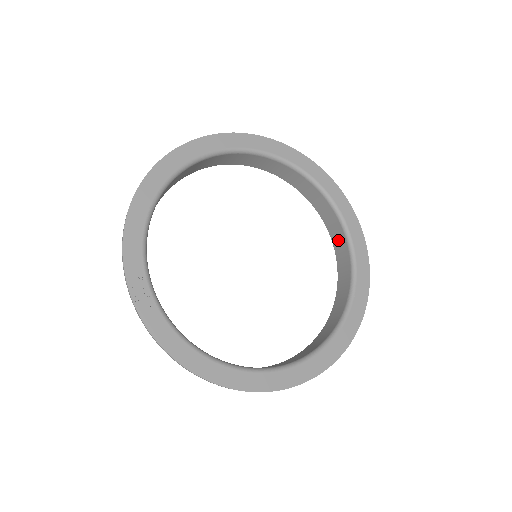
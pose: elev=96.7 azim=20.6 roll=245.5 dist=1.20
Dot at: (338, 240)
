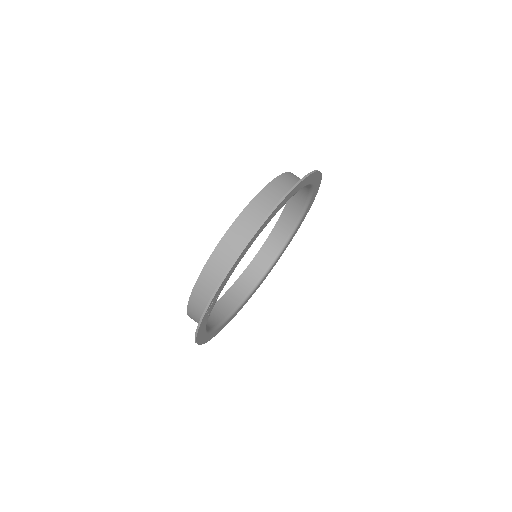
Dot at: (281, 230)
